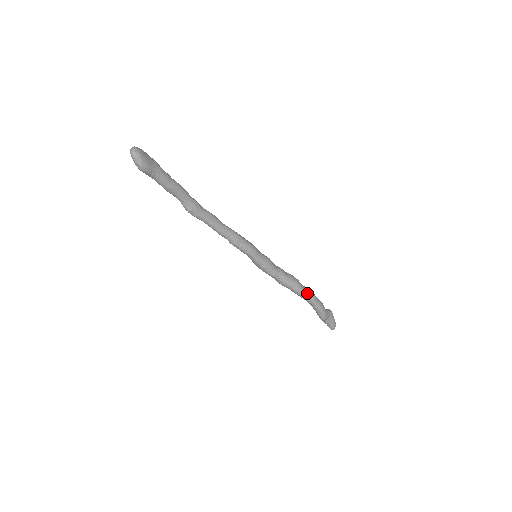
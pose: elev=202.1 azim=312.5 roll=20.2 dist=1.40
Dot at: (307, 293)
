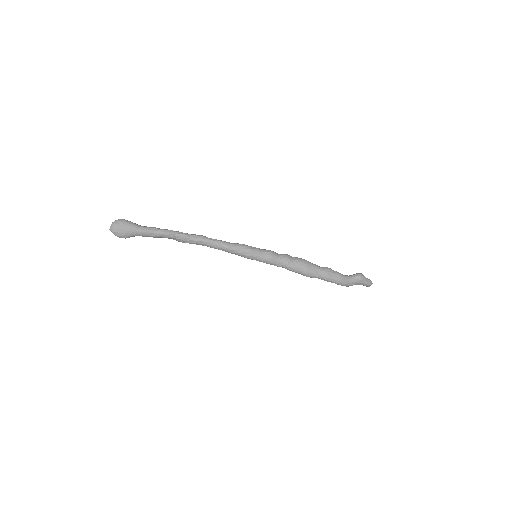
Dot at: (318, 276)
